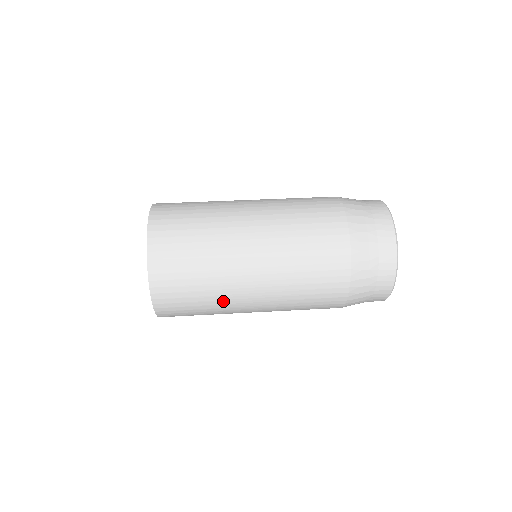
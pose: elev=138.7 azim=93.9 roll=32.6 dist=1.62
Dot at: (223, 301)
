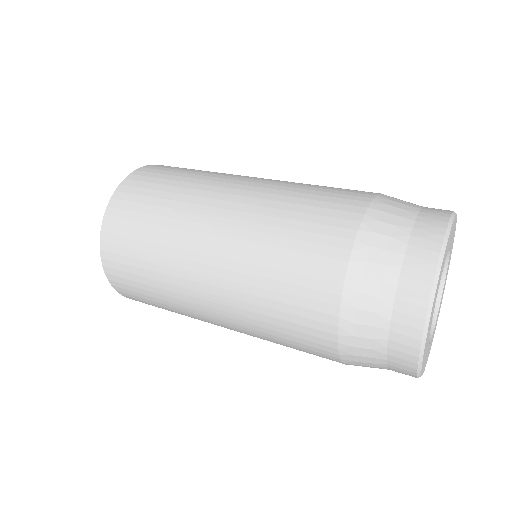
Dot at: (180, 305)
